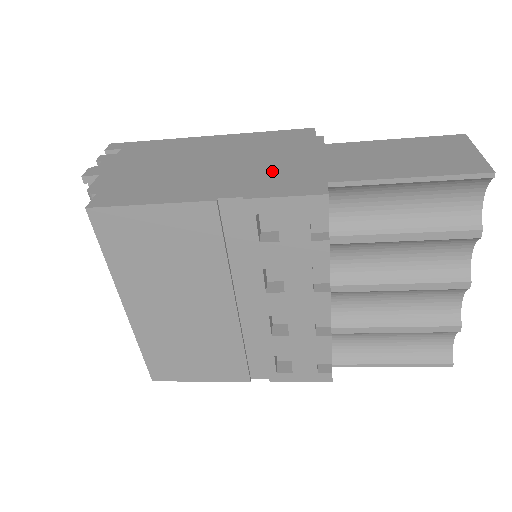
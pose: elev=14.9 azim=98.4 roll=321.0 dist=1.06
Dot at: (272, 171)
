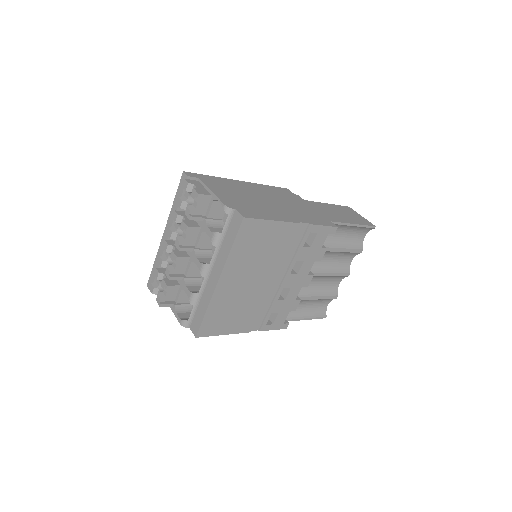
Dot at: (302, 211)
